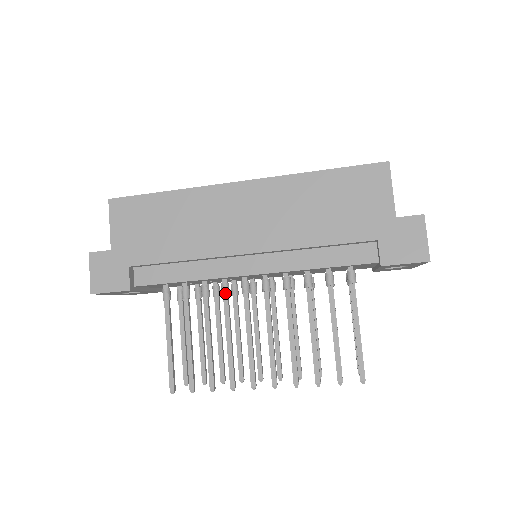
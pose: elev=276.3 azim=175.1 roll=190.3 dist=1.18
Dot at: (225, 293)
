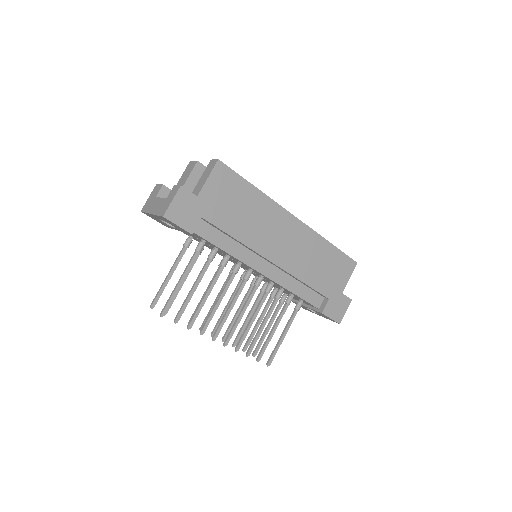
Dot at: (236, 272)
